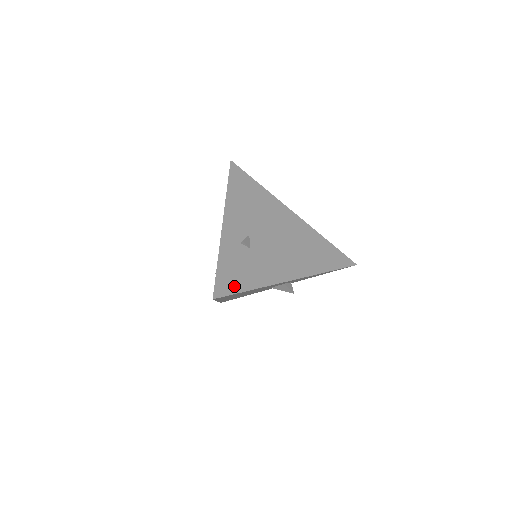
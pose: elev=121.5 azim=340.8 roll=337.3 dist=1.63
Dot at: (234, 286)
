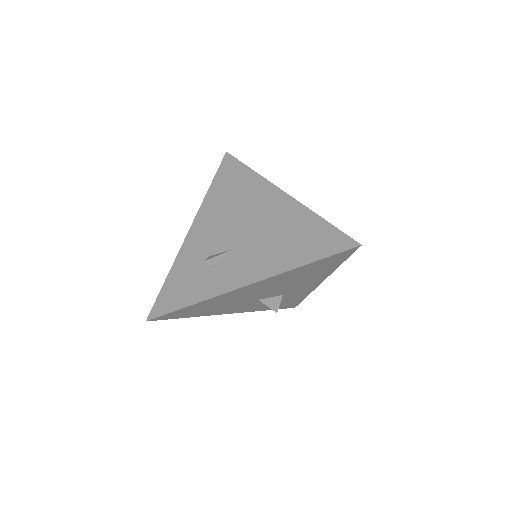
Dot at: occluded
